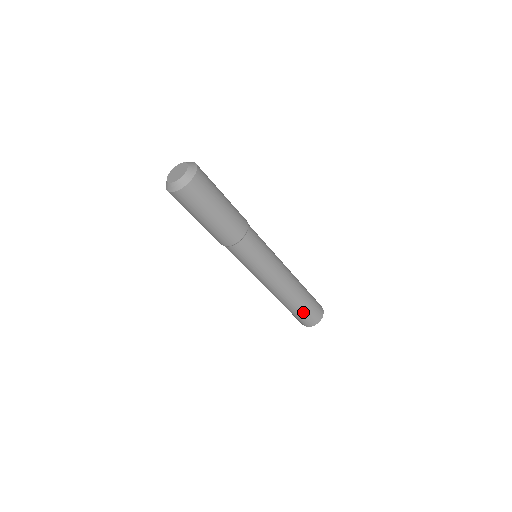
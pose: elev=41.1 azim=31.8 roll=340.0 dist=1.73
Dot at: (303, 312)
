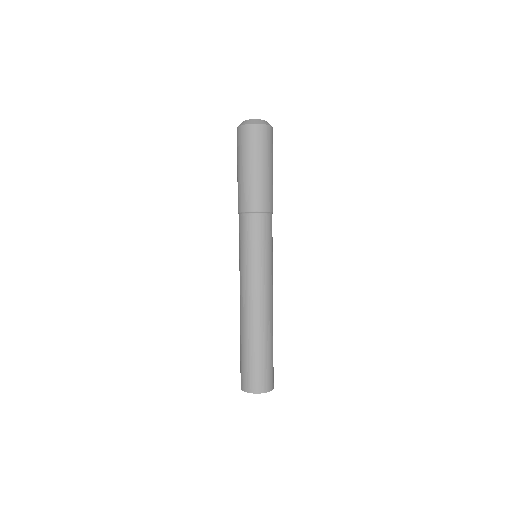
Dot at: (269, 358)
